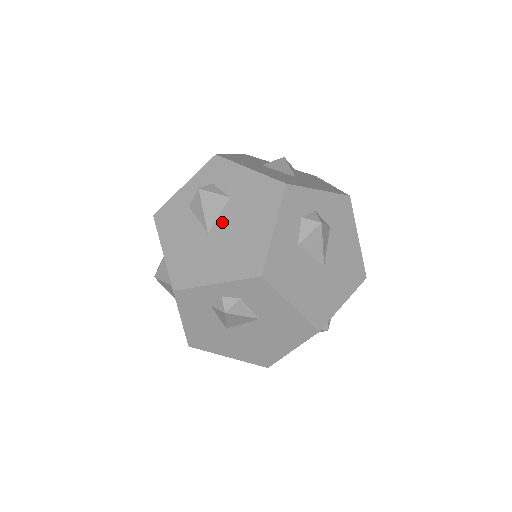
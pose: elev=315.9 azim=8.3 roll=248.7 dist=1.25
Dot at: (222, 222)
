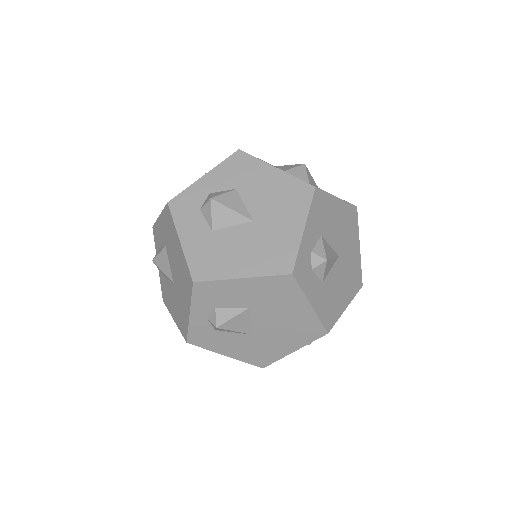
Dot at: (172, 268)
